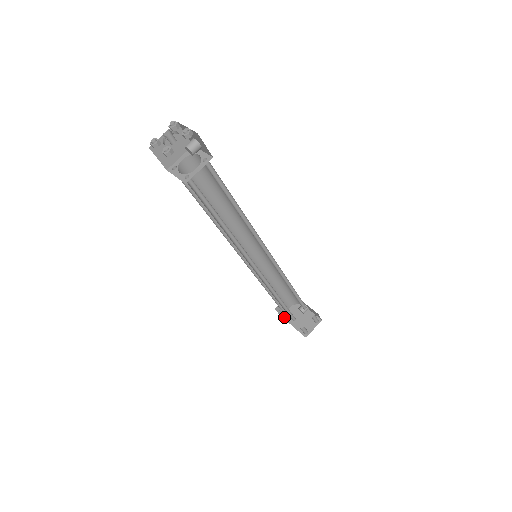
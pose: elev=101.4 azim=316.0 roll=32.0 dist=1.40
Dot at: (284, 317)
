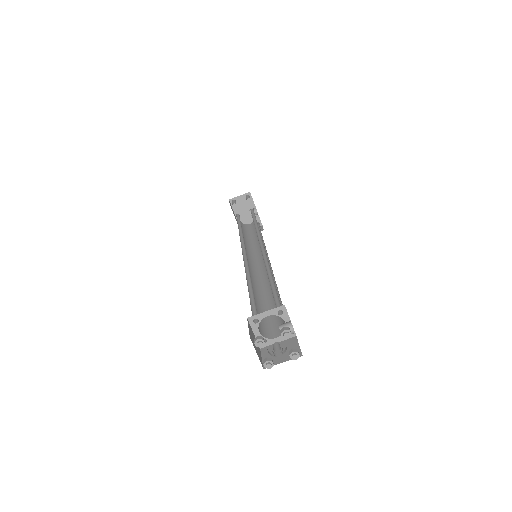
Dot at: occluded
